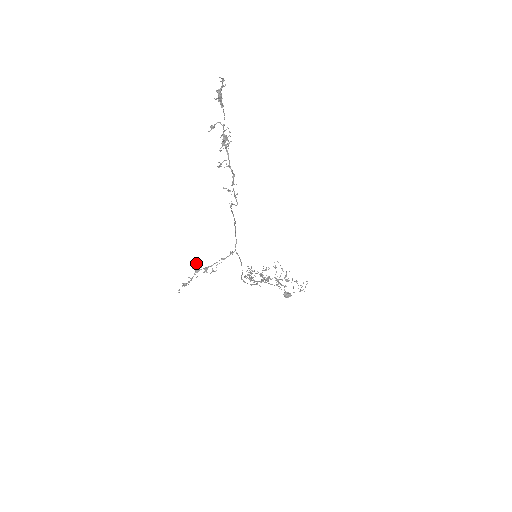
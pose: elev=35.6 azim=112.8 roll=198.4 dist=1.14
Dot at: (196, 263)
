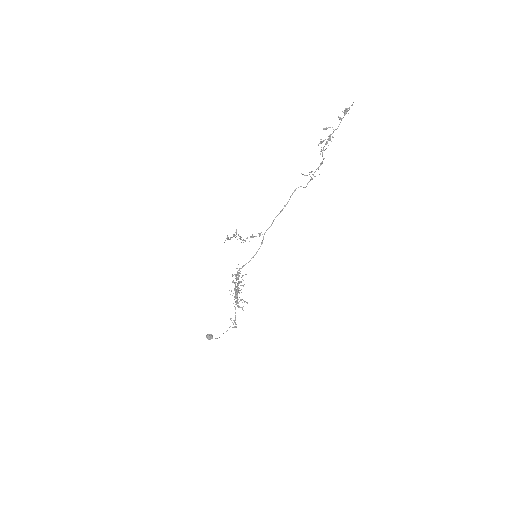
Dot at: (236, 229)
